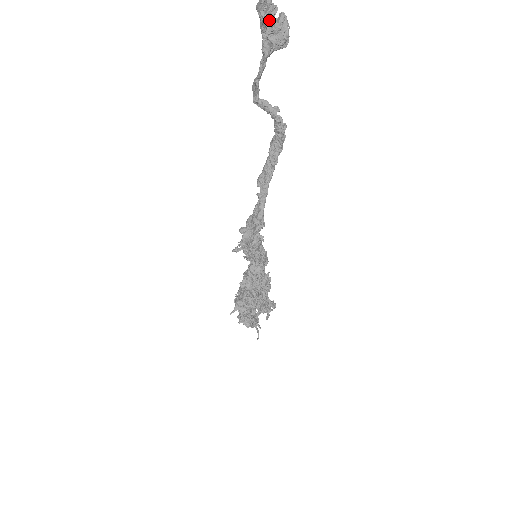
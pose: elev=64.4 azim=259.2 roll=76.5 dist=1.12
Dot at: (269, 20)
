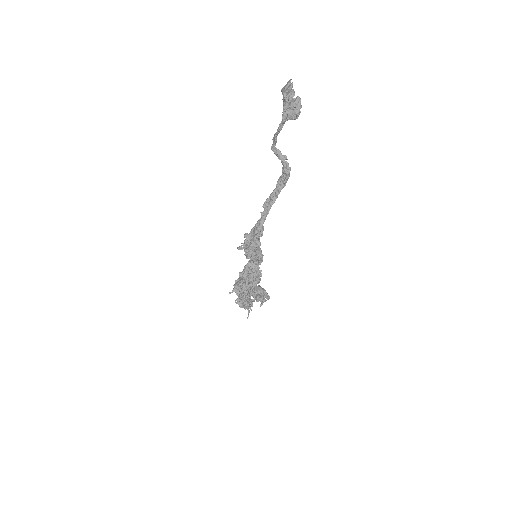
Dot at: (288, 100)
